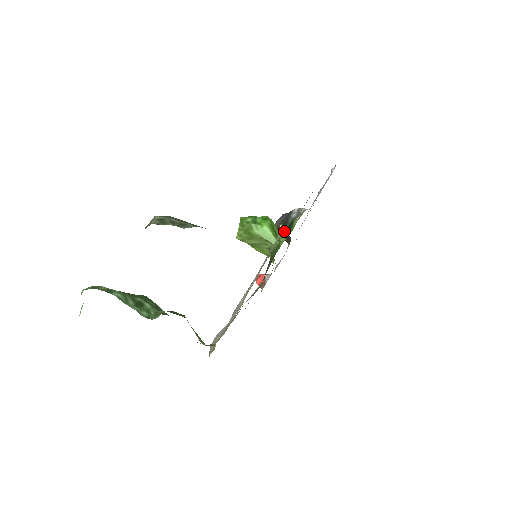
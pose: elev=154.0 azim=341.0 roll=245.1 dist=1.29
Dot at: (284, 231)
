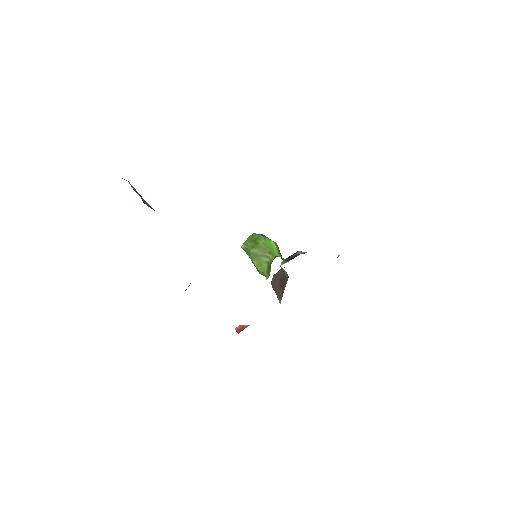
Dot at: (286, 262)
